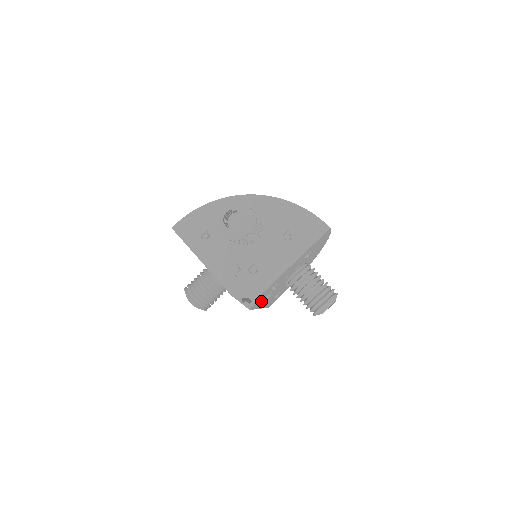
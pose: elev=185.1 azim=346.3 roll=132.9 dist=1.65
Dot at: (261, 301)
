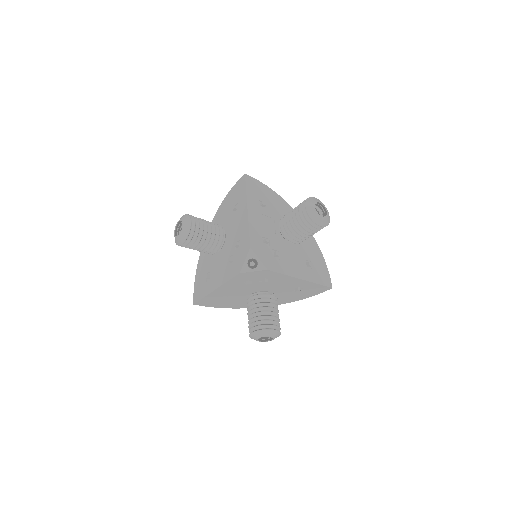
Dot at: (276, 262)
